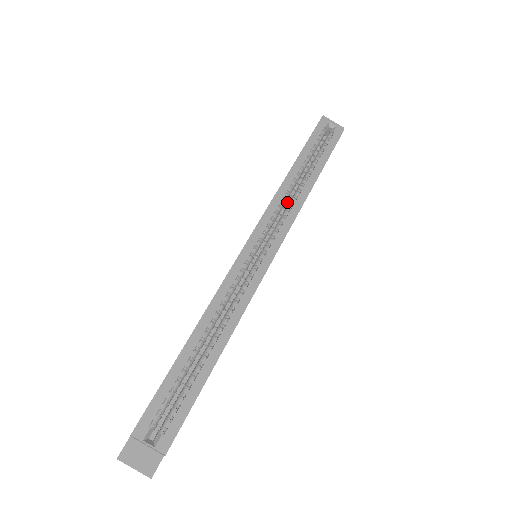
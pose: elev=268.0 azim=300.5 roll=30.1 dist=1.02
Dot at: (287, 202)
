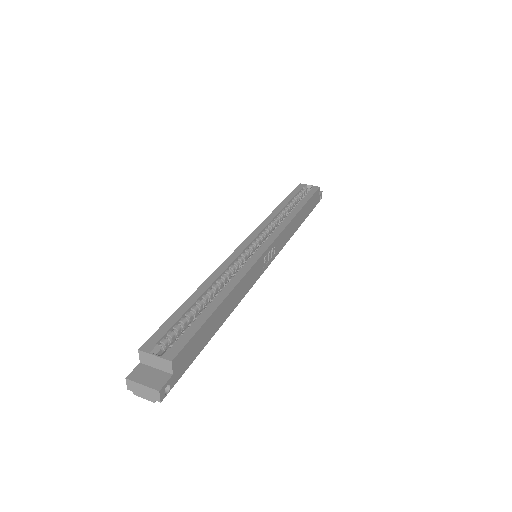
Dot at: occluded
